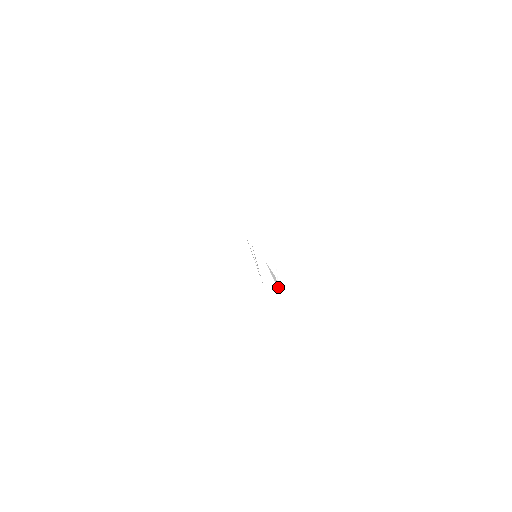
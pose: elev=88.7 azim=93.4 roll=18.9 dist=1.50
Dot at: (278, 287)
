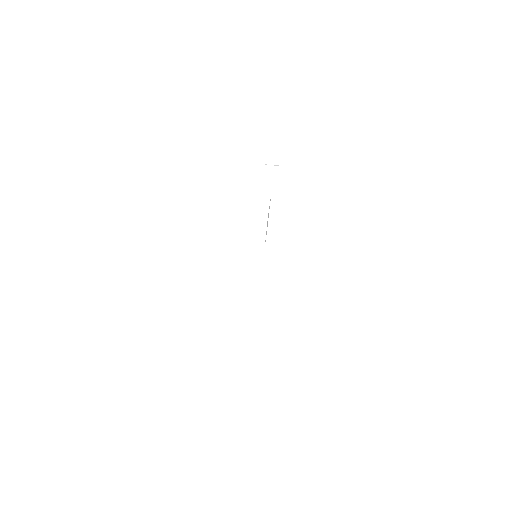
Dot at: occluded
